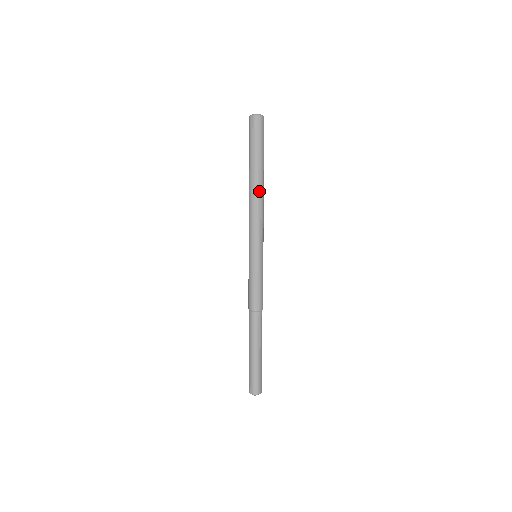
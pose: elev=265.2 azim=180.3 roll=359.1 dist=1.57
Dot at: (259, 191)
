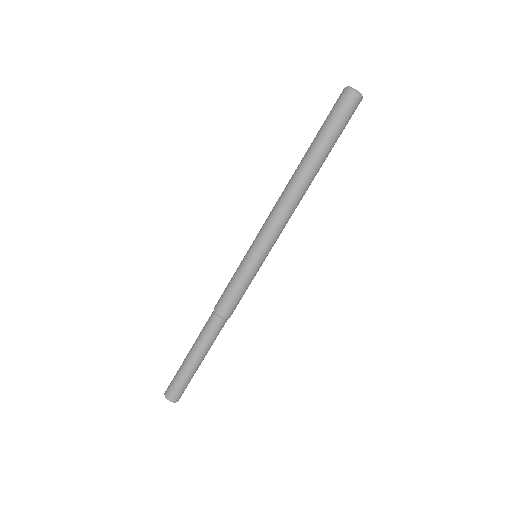
Dot at: occluded
